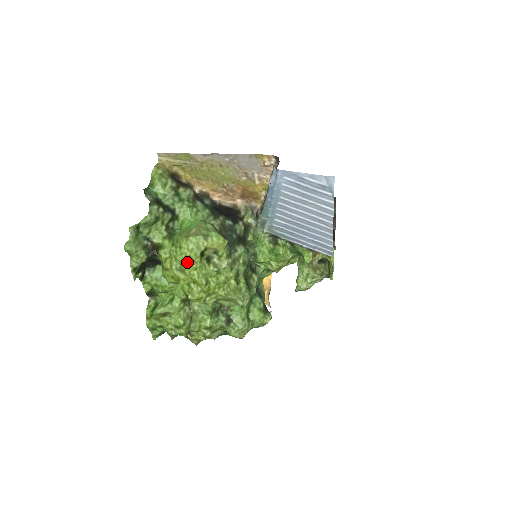
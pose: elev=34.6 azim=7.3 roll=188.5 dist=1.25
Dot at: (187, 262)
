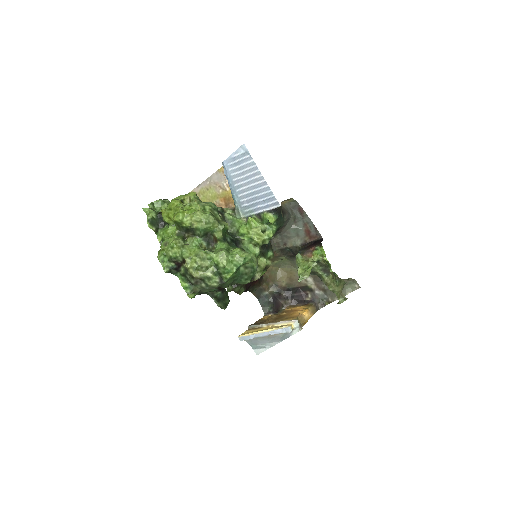
Dot at: (172, 203)
